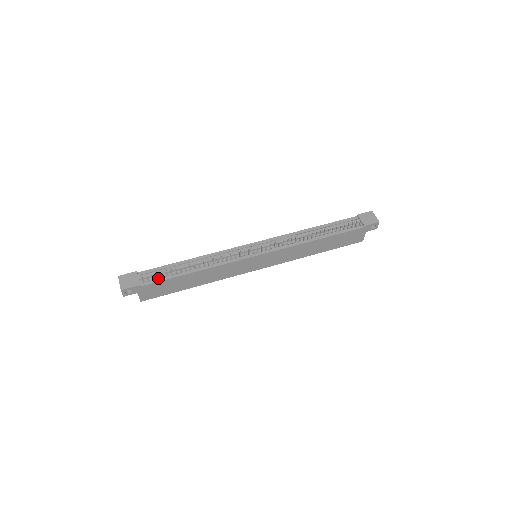
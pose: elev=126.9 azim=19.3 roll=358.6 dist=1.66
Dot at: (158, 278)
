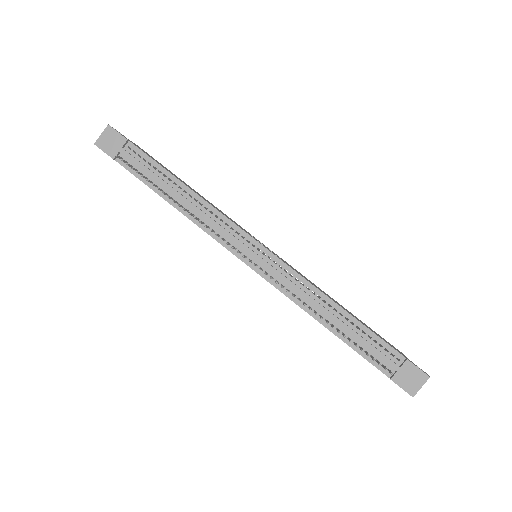
Dot at: (136, 171)
